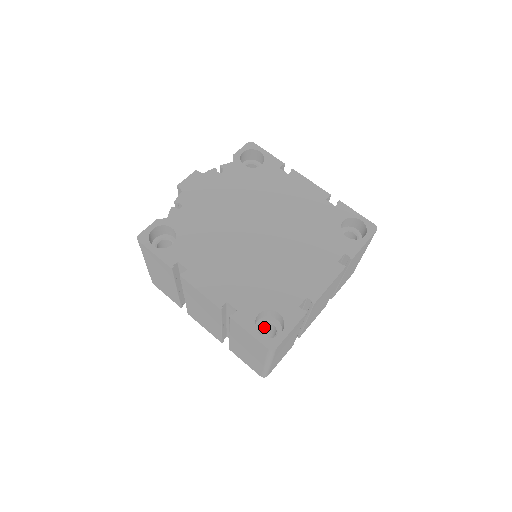
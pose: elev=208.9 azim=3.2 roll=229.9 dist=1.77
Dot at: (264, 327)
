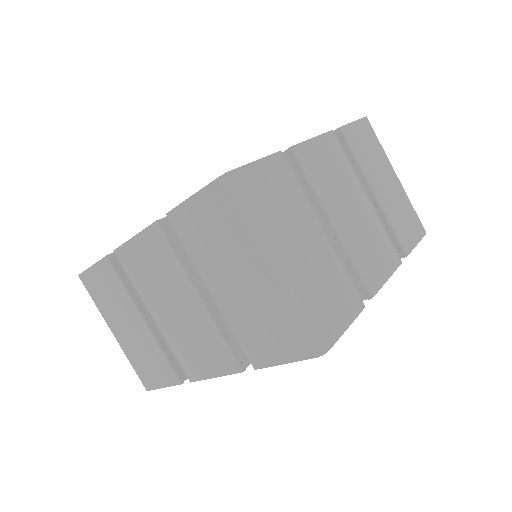
Dot at: occluded
